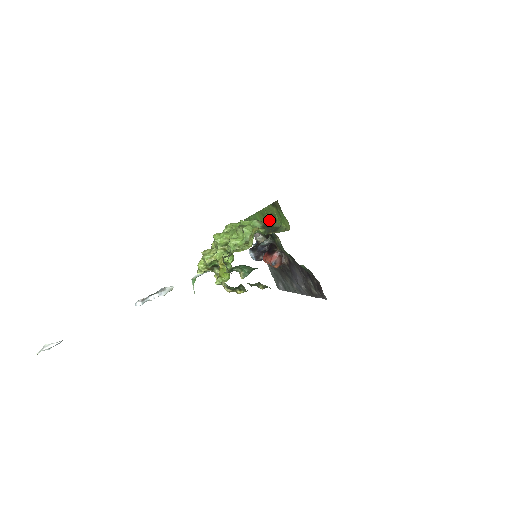
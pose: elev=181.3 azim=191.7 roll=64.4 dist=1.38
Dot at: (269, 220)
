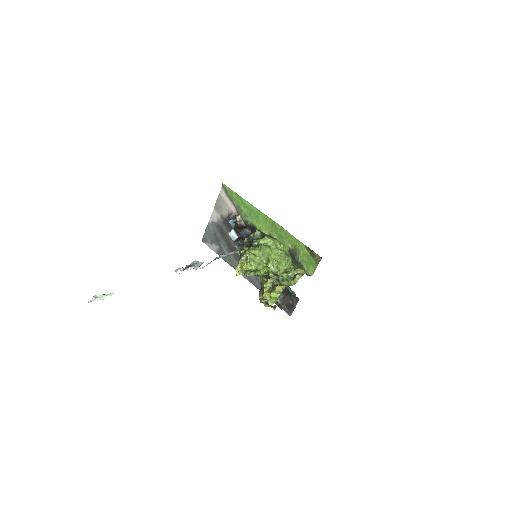
Dot at: (284, 240)
